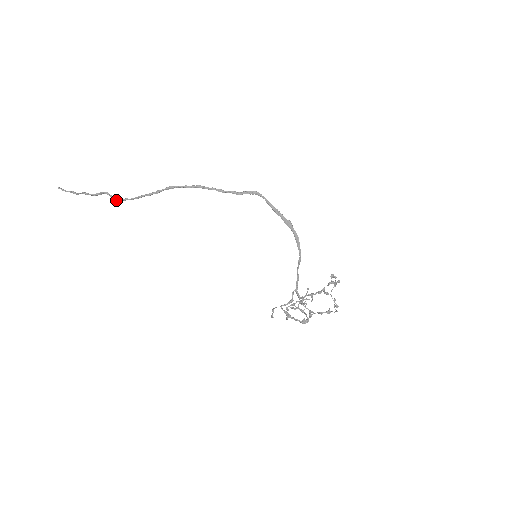
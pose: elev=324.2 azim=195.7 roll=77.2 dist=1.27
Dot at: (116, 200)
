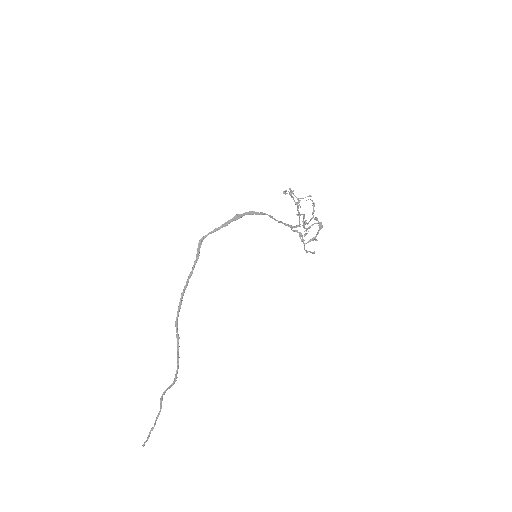
Dot at: (174, 383)
